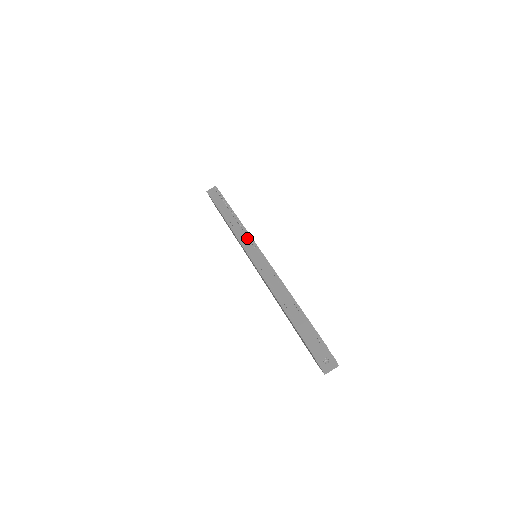
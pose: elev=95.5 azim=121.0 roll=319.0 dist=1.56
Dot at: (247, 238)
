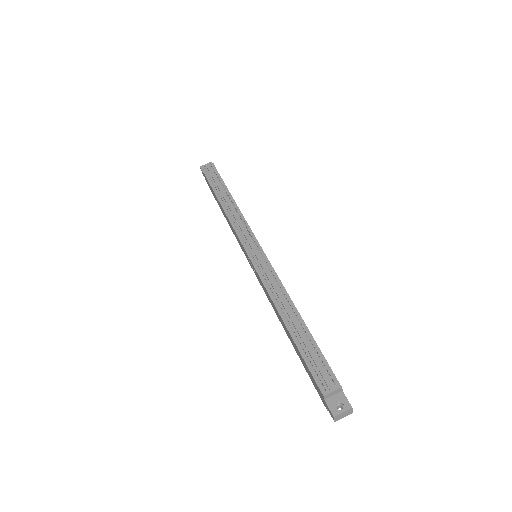
Dot at: (247, 233)
